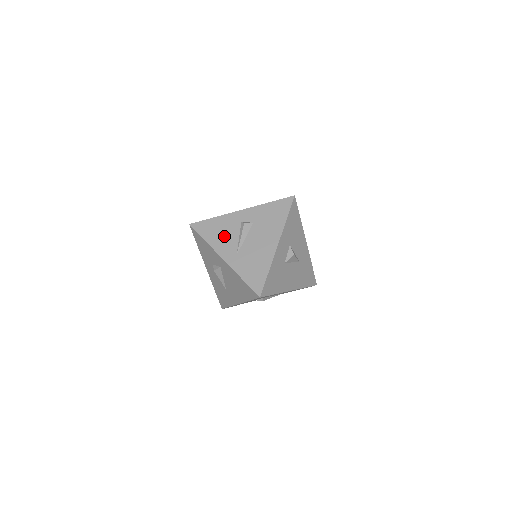
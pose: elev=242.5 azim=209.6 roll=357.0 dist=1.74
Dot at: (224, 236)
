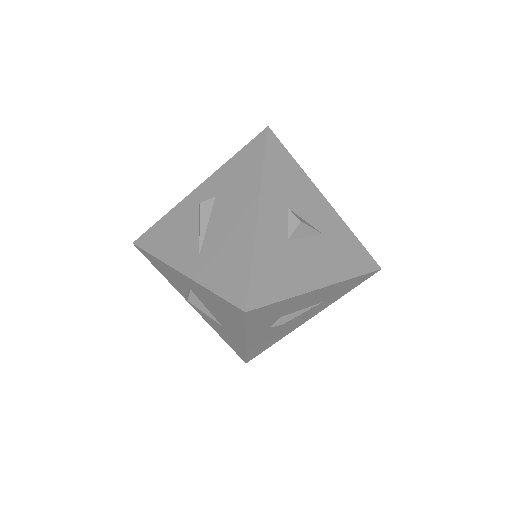
Dot at: (178, 237)
